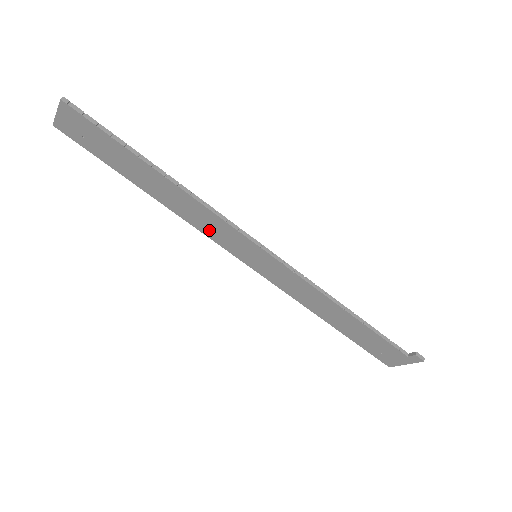
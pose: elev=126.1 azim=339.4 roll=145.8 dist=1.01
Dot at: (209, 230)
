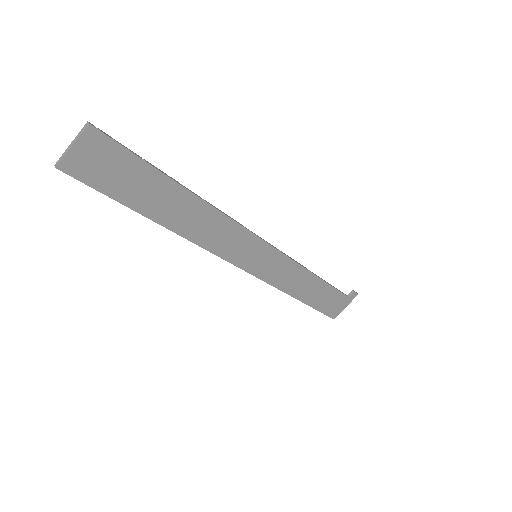
Dot at: (220, 245)
